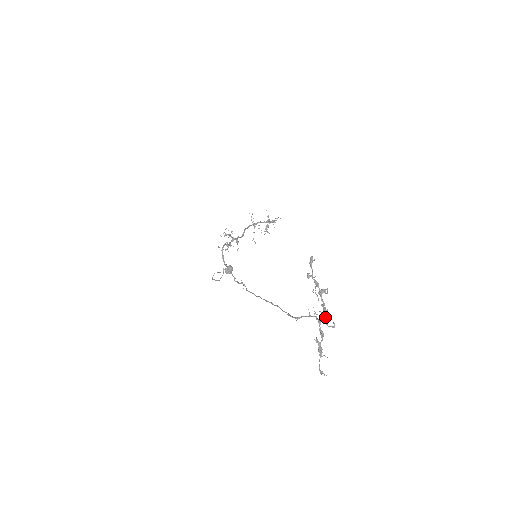
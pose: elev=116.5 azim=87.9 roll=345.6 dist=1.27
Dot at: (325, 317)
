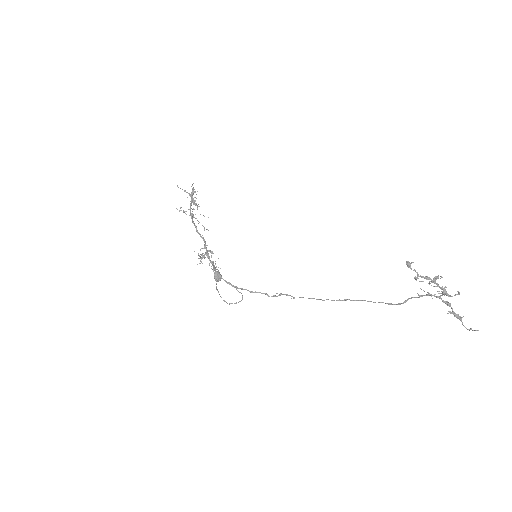
Dot at: (446, 293)
